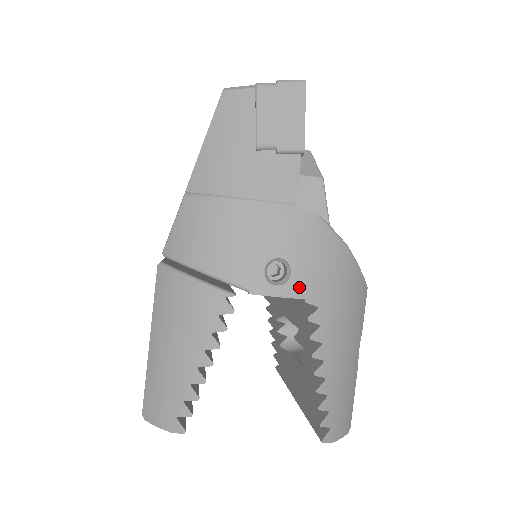
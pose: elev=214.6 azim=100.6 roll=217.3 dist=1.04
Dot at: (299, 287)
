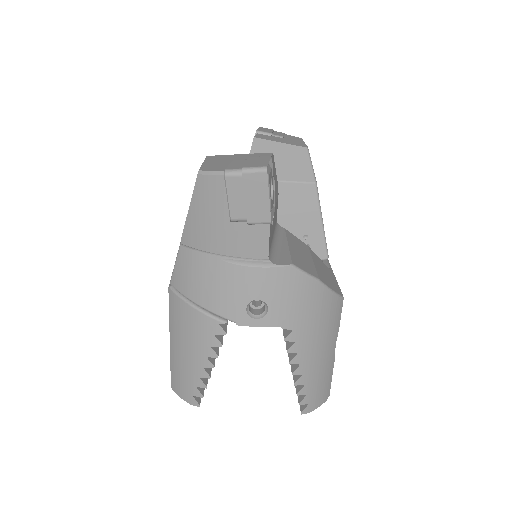
Dot at: (275, 319)
